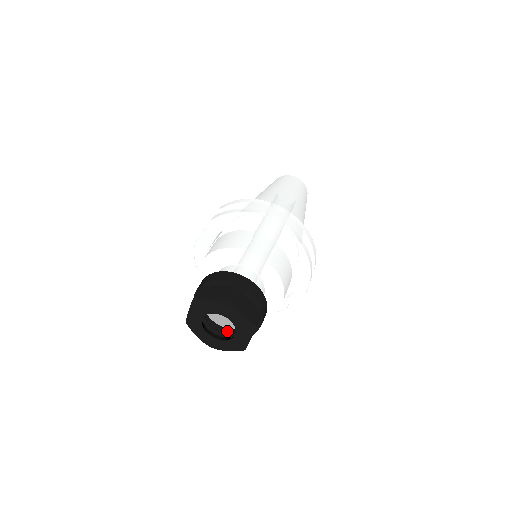
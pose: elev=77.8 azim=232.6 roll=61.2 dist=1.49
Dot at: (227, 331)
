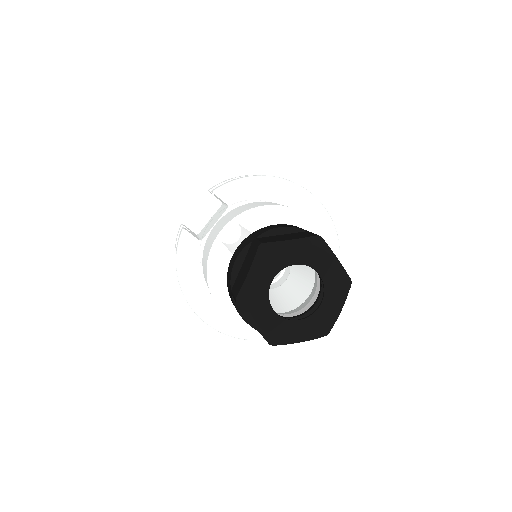
Dot at: occluded
